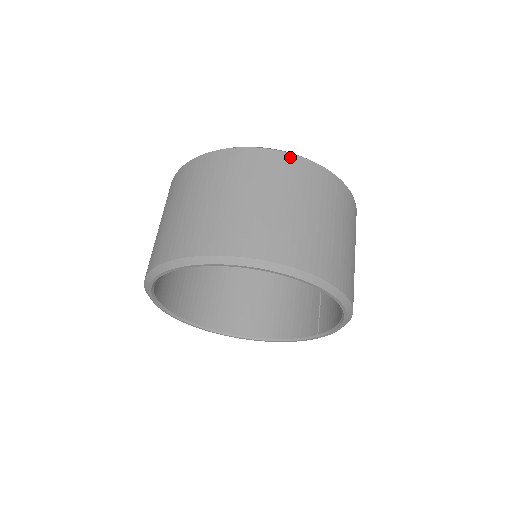
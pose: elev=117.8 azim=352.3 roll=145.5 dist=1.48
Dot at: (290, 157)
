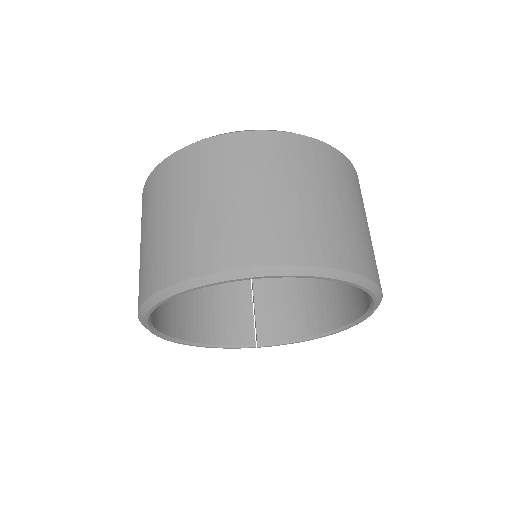
Dot at: occluded
